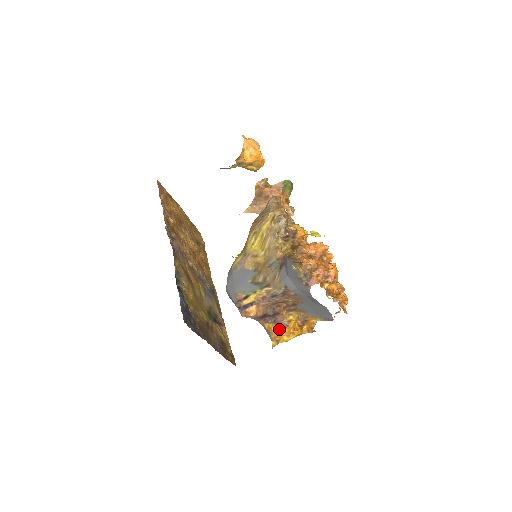
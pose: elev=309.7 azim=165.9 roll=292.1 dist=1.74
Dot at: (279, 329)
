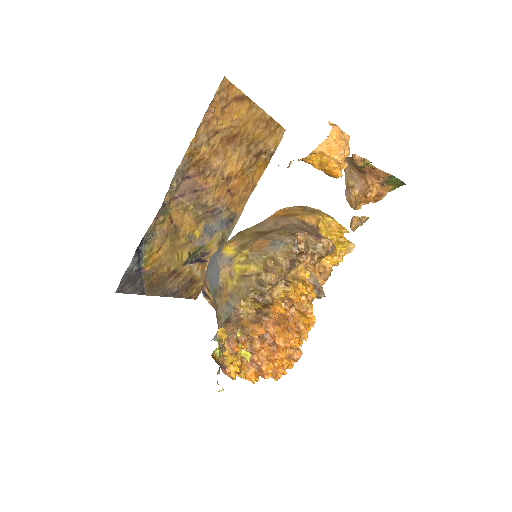
Dot at: occluded
